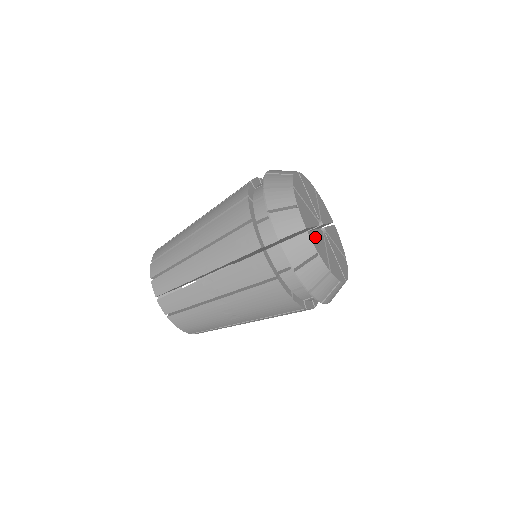
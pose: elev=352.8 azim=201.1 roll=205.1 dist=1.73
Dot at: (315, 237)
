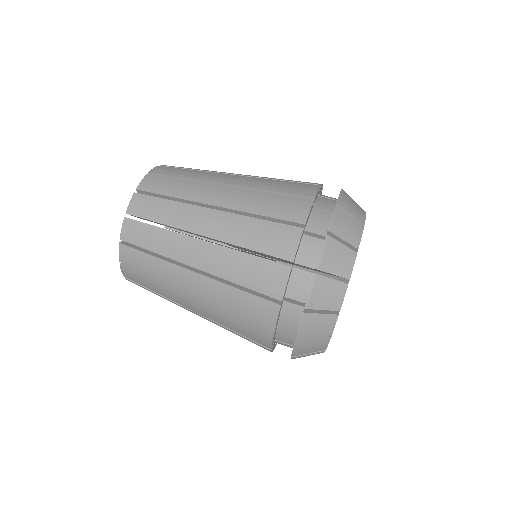
Dot at: occluded
